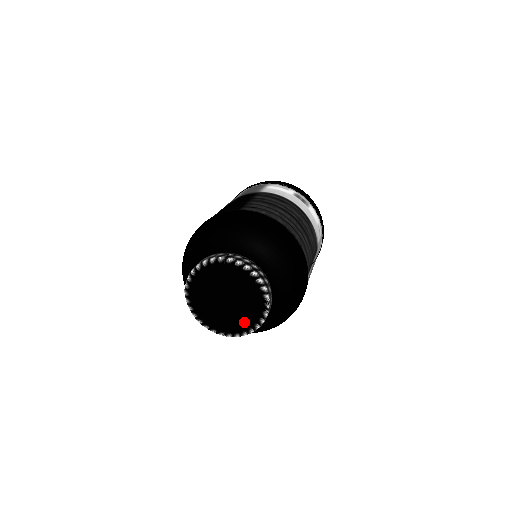
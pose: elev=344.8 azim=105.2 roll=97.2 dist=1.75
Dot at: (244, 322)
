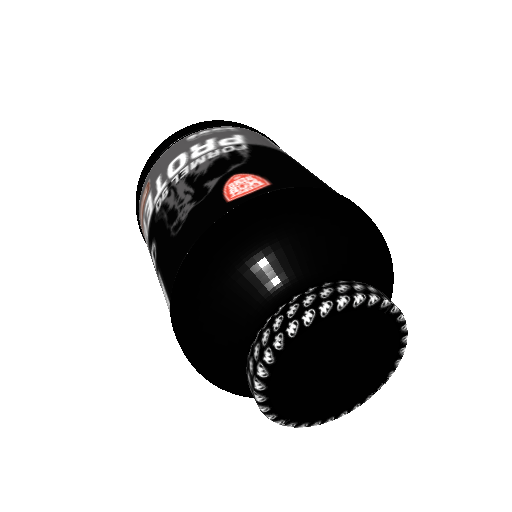
Dot at: (330, 406)
